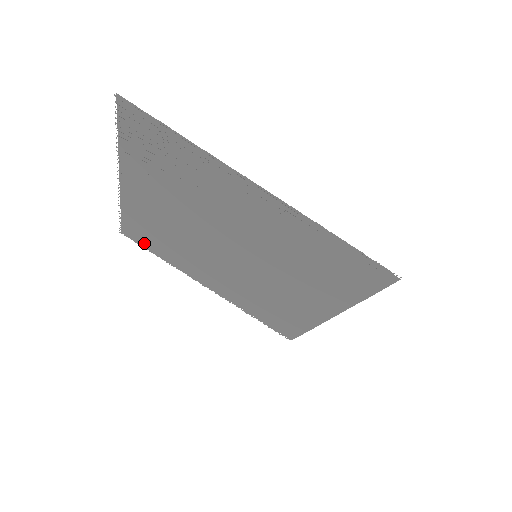
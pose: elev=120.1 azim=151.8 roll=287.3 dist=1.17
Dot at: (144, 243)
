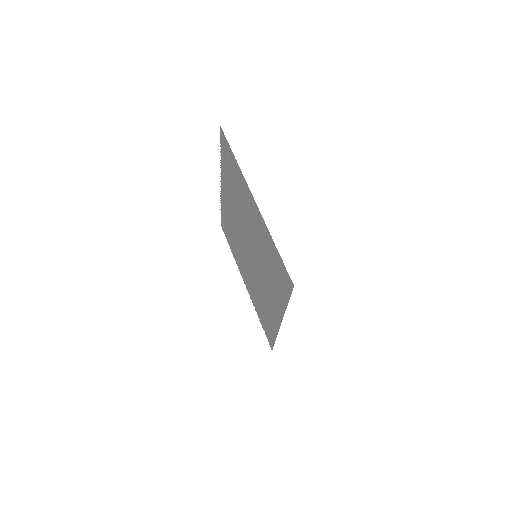
Dot at: (227, 237)
